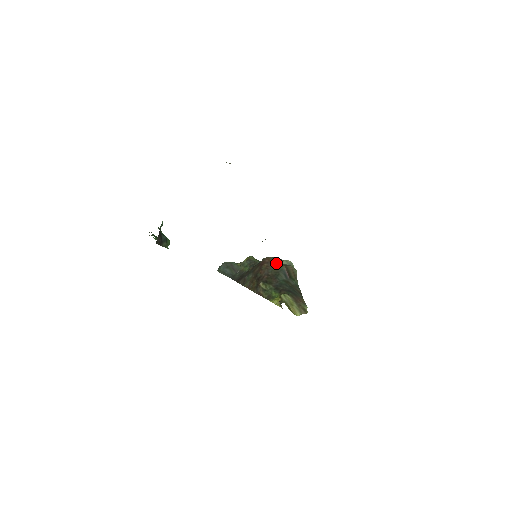
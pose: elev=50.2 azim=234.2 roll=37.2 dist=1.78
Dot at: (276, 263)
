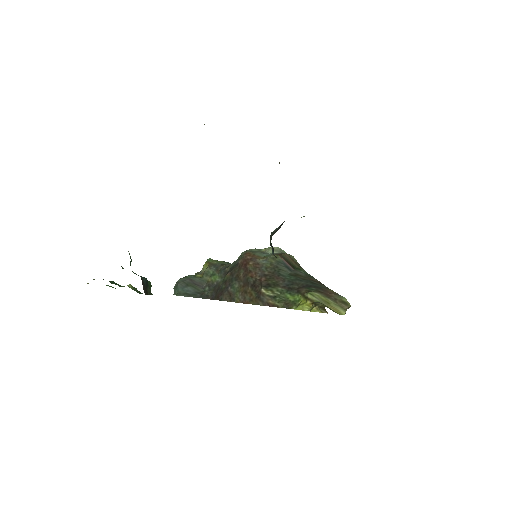
Dot at: (263, 256)
